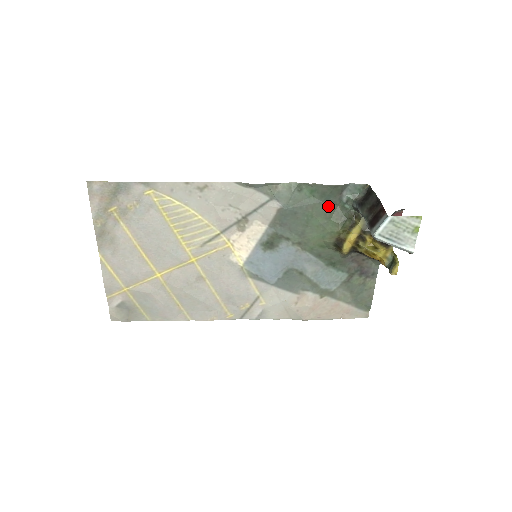
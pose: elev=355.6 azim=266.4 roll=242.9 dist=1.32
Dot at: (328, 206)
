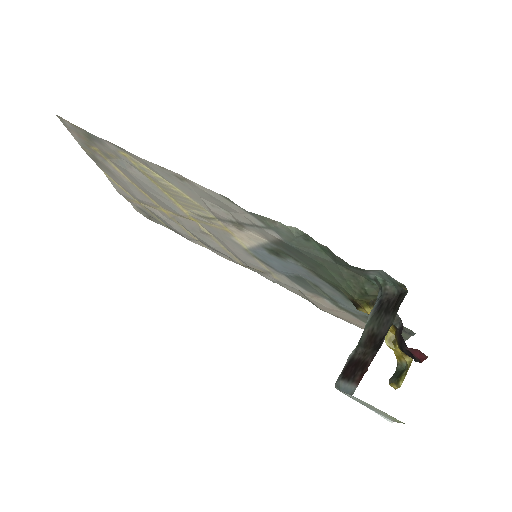
Dot at: (346, 270)
